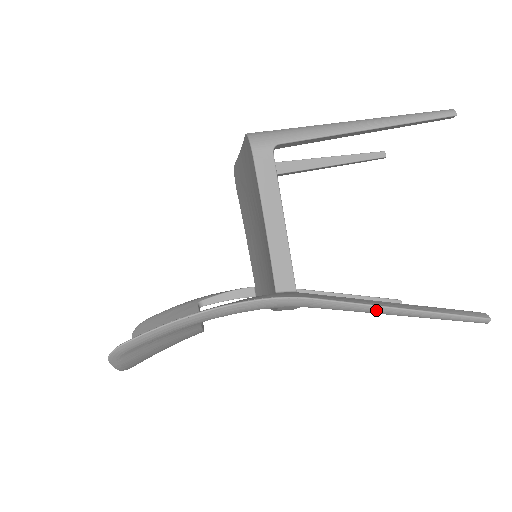
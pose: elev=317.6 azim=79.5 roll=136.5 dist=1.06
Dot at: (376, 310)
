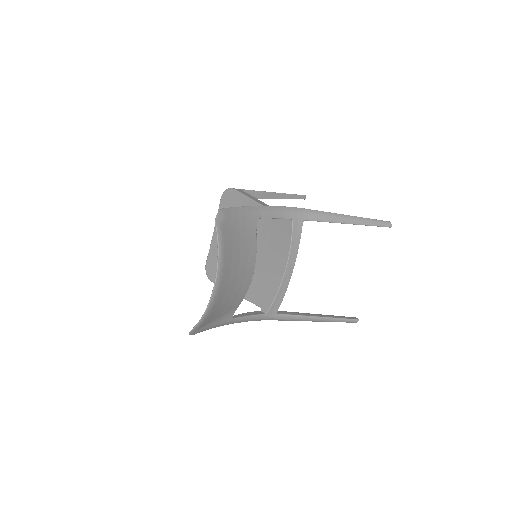
Dot at: (339, 216)
